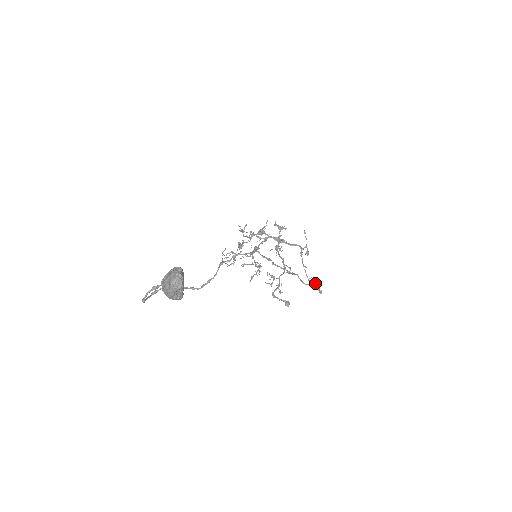
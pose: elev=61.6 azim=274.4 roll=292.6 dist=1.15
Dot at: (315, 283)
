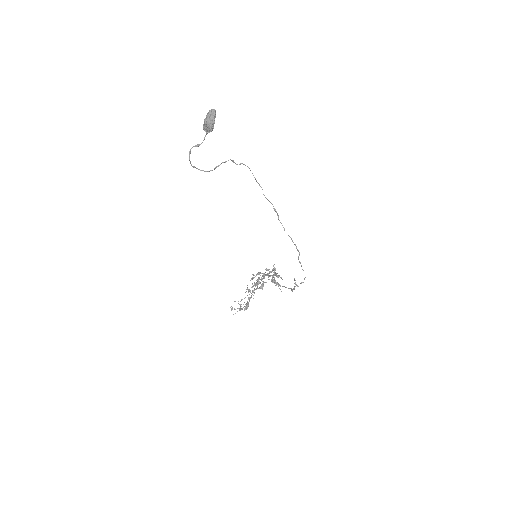
Dot at: occluded
